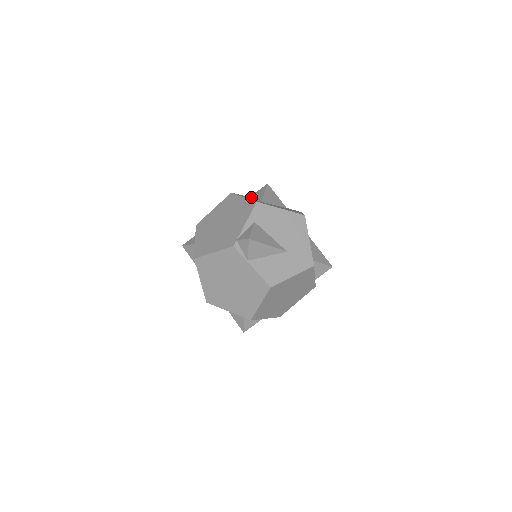
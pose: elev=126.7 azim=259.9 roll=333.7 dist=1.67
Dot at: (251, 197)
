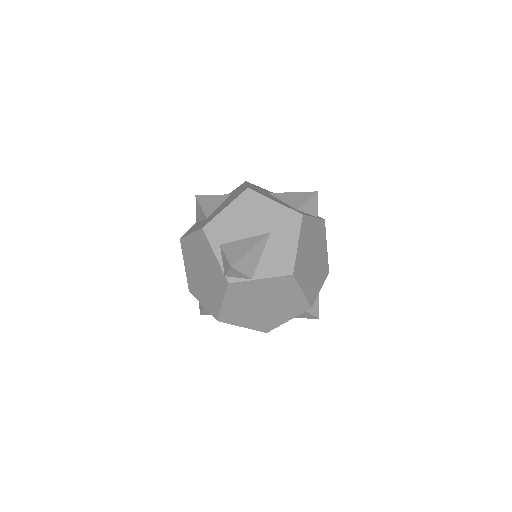
Dot at: (197, 221)
